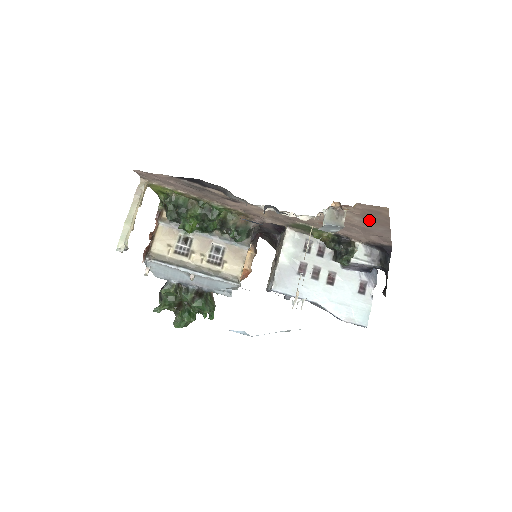
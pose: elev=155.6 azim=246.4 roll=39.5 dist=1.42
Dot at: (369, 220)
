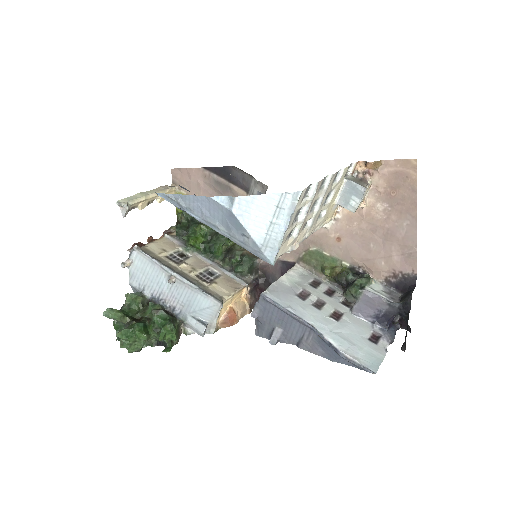
Dot at: (393, 204)
